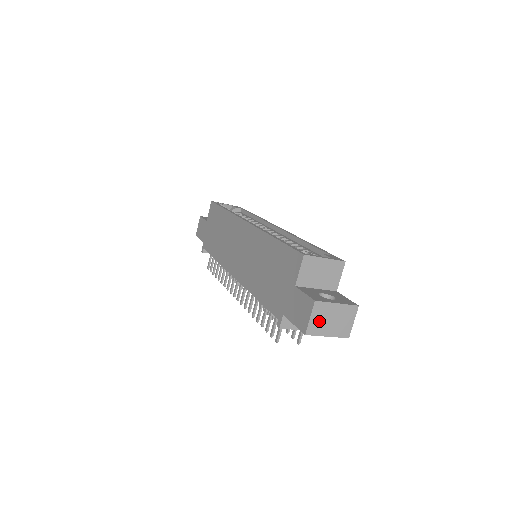
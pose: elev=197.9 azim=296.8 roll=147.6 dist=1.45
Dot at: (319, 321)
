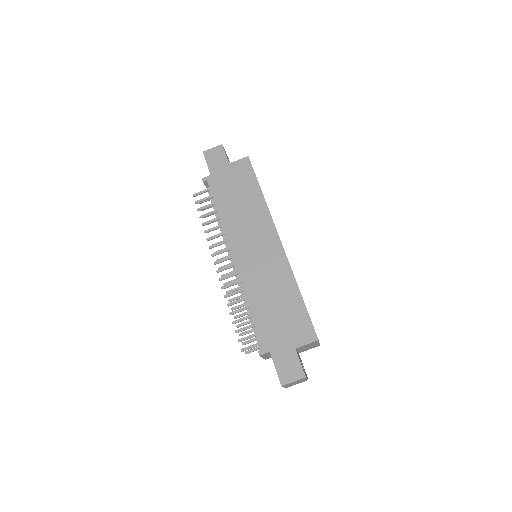
Dot at: occluded
